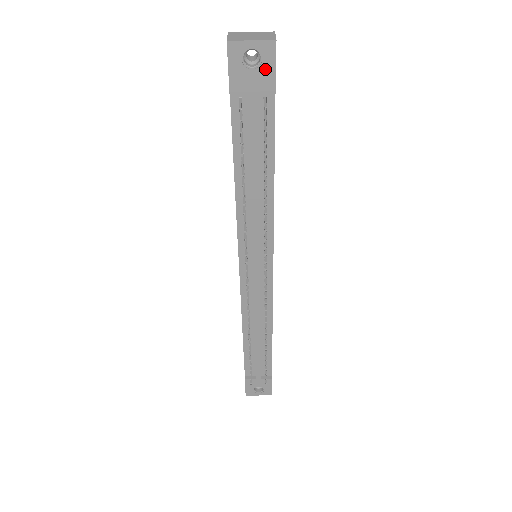
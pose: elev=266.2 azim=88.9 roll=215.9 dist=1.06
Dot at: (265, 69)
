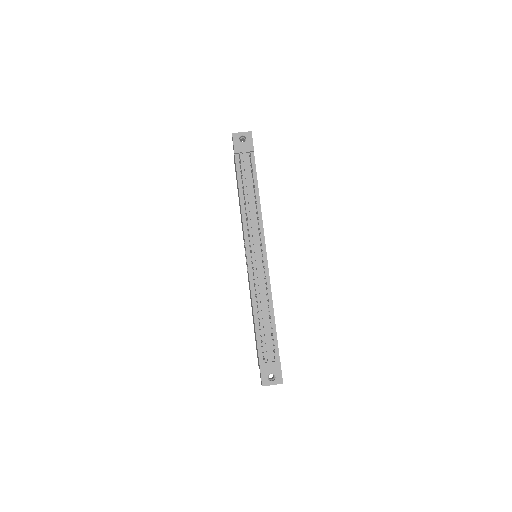
Dot at: (248, 142)
